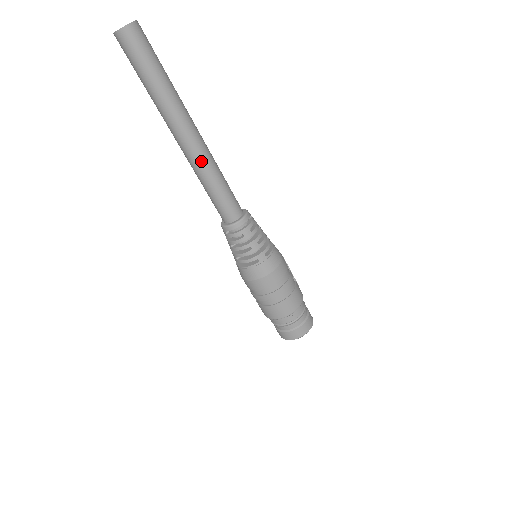
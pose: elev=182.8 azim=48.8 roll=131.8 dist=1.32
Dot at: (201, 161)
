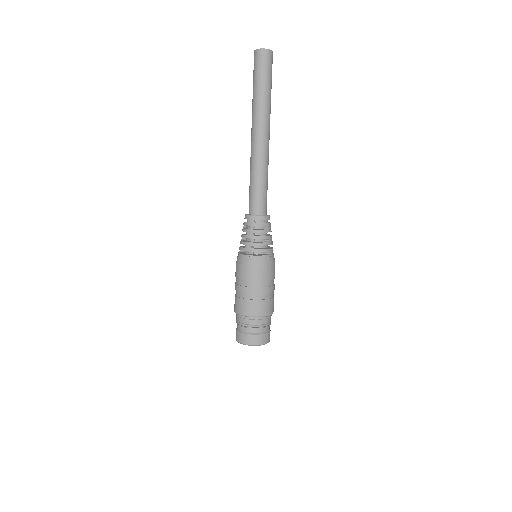
Dot at: (266, 158)
